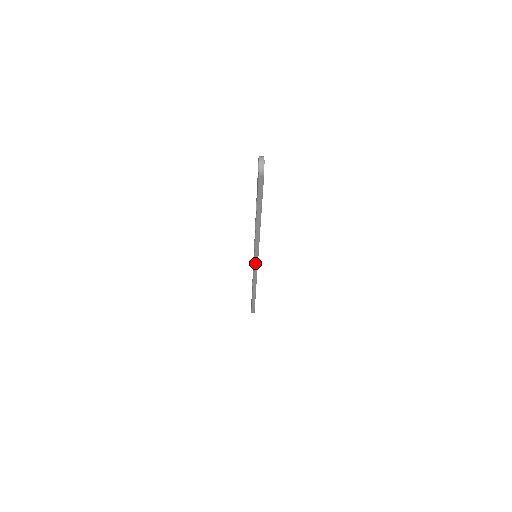
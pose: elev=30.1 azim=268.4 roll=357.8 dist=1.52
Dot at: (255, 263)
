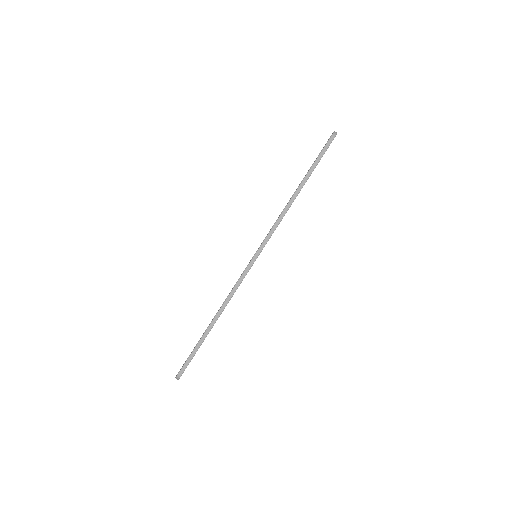
Dot at: (255, 256)
